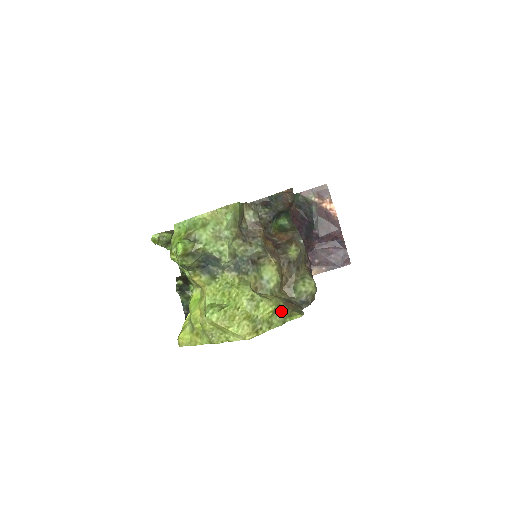
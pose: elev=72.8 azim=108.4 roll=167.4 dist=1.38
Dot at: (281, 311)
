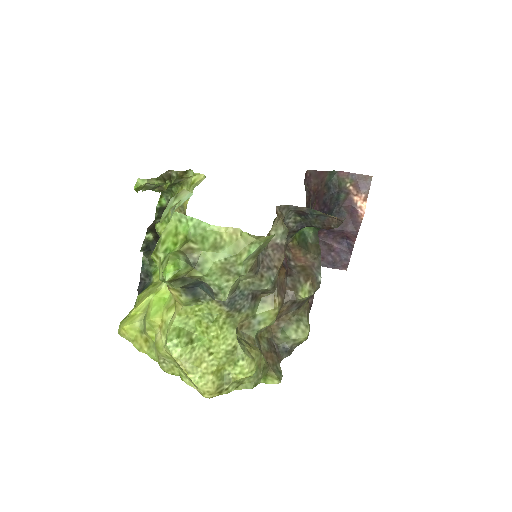
Dot at: (259, 372)
